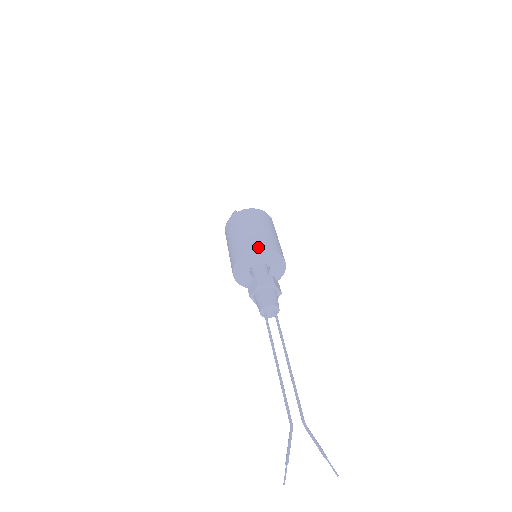
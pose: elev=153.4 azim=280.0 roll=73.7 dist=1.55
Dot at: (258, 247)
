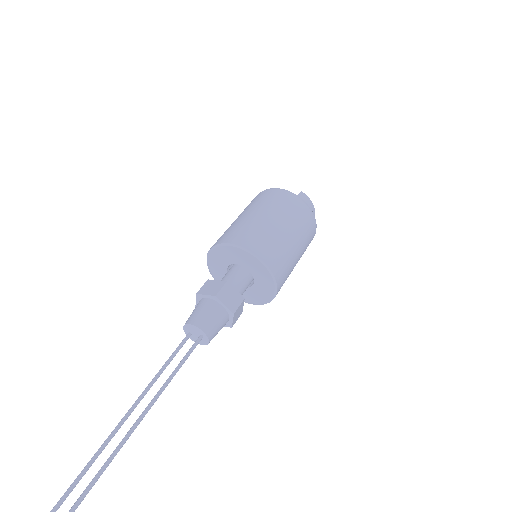
Dot at: (227, 239)
